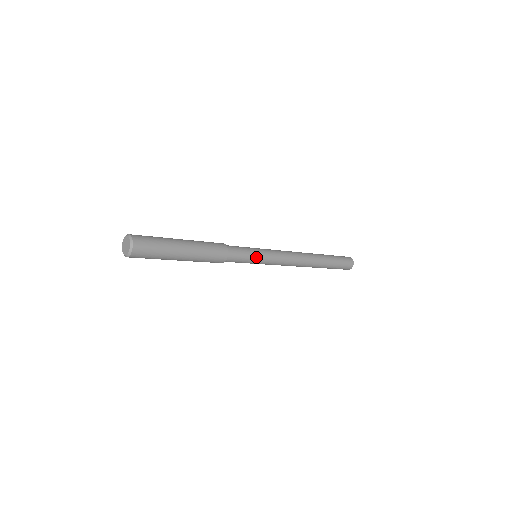
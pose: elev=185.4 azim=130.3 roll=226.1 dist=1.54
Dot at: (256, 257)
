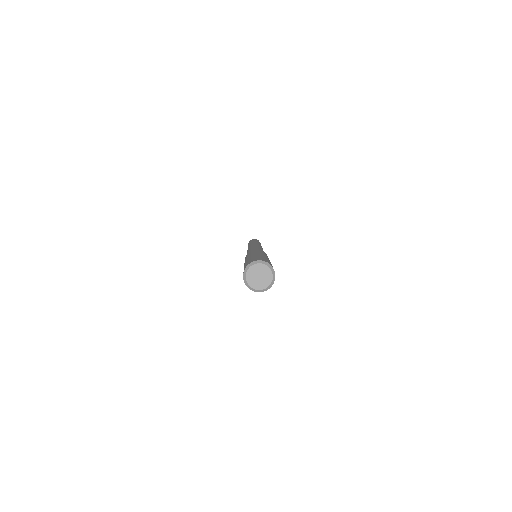
Dot at: occluded
